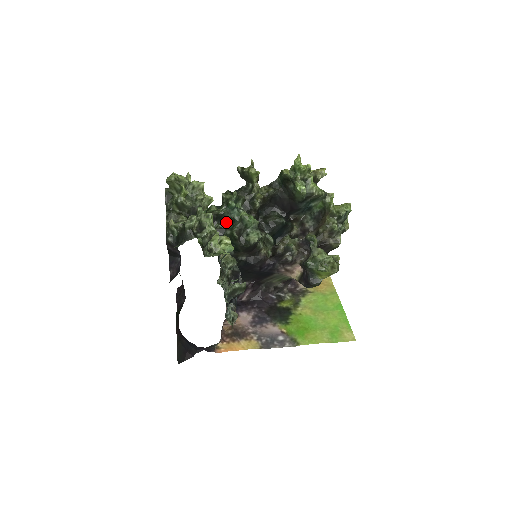
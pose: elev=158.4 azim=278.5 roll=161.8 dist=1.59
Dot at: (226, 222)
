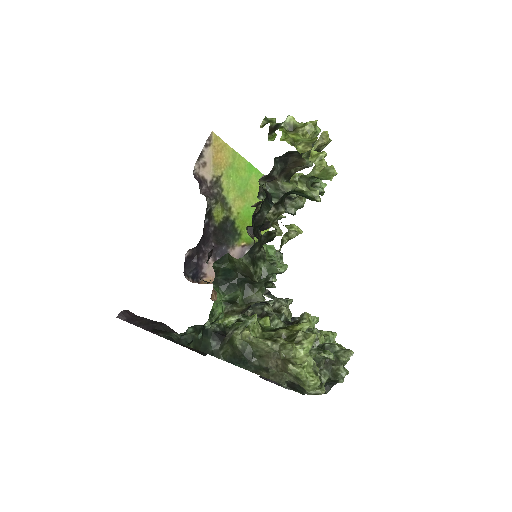
Dot at: occluded
